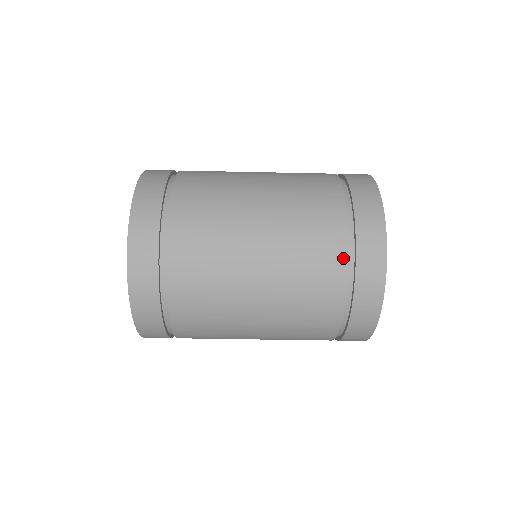
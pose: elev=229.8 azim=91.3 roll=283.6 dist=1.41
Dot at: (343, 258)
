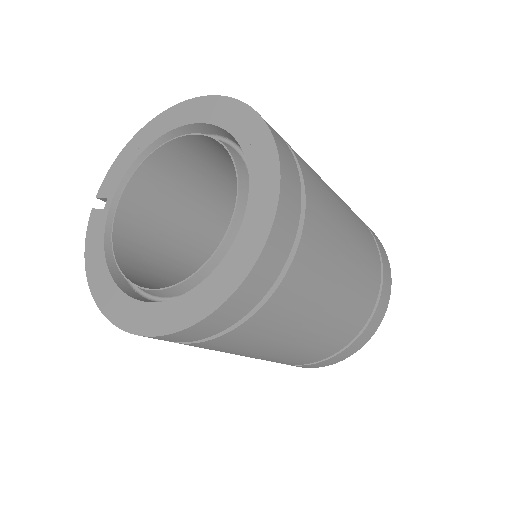
Dot at: (347, 343)
